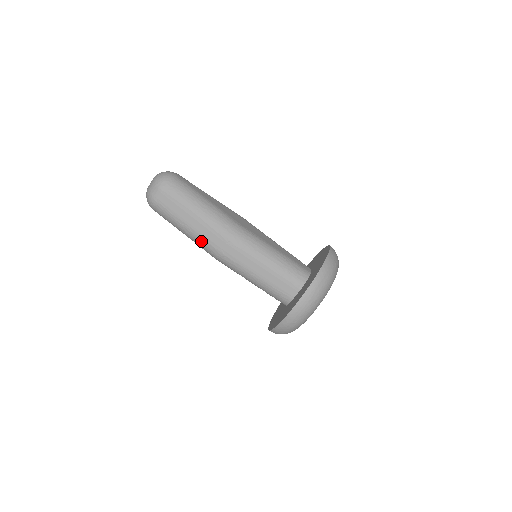
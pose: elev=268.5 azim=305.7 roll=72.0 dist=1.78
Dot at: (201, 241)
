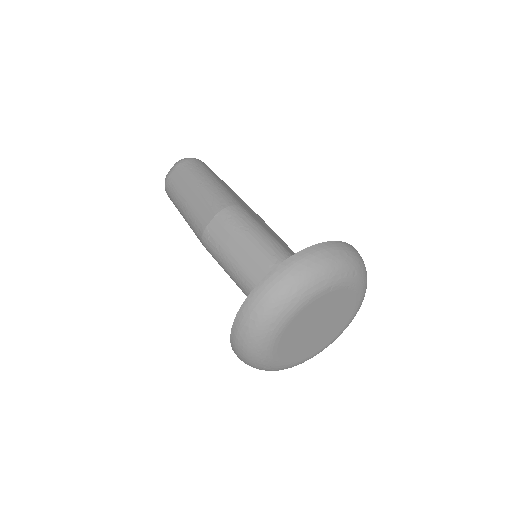
Dot at: (192, 218)
